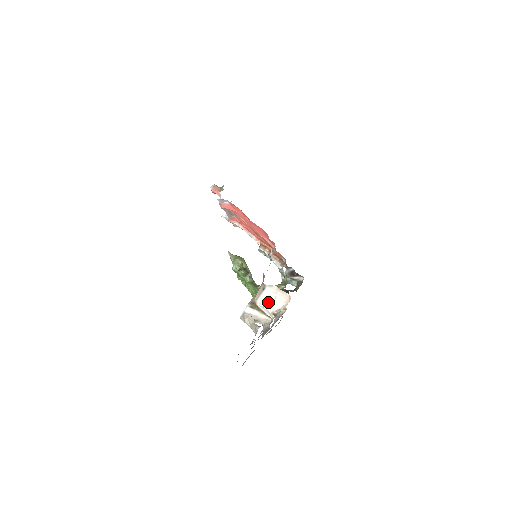
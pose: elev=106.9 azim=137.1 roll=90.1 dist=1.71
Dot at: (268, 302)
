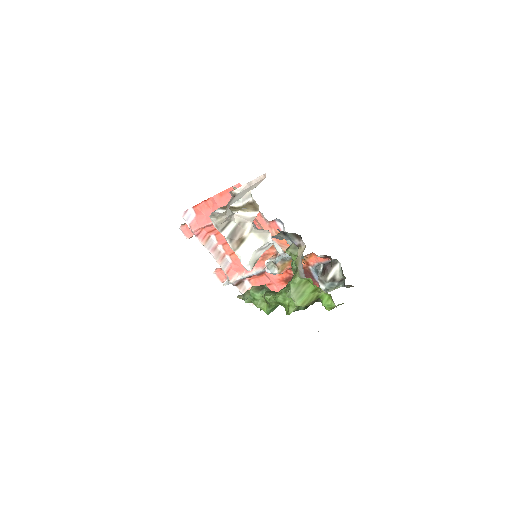
Dot at: (242, 195)
